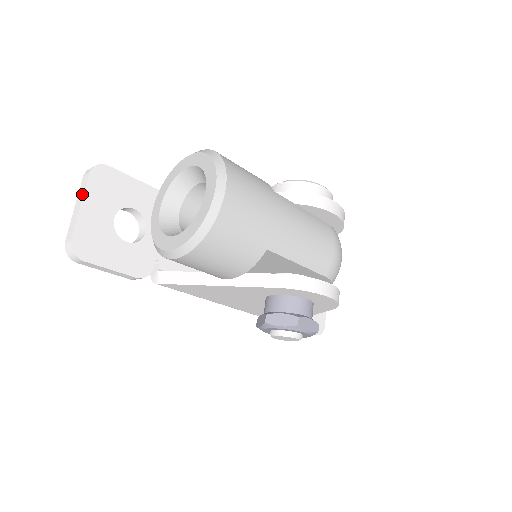
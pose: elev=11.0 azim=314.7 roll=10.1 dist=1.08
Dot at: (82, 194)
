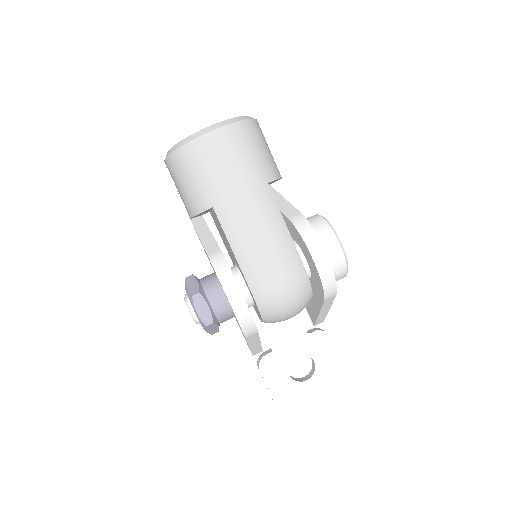
Dot at: (200, 116)
